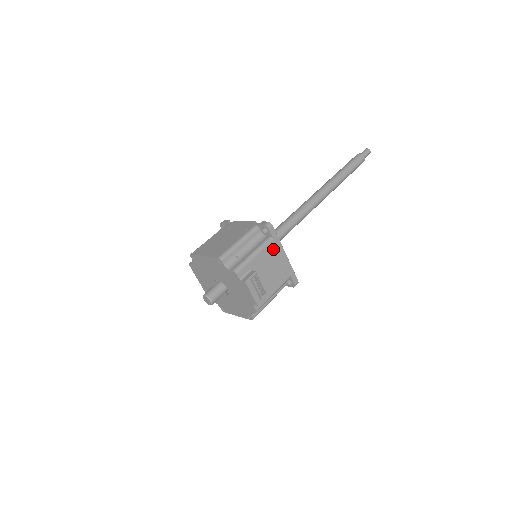
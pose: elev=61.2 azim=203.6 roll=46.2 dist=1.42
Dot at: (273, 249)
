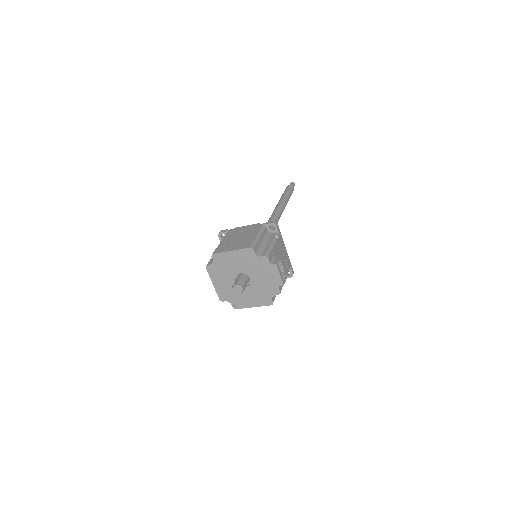
Dot at: (280, 242)
